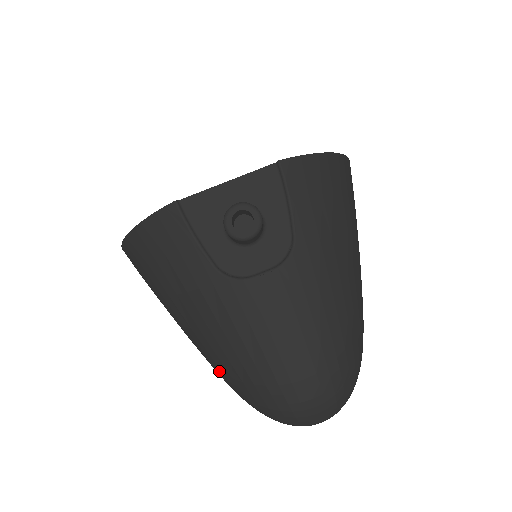
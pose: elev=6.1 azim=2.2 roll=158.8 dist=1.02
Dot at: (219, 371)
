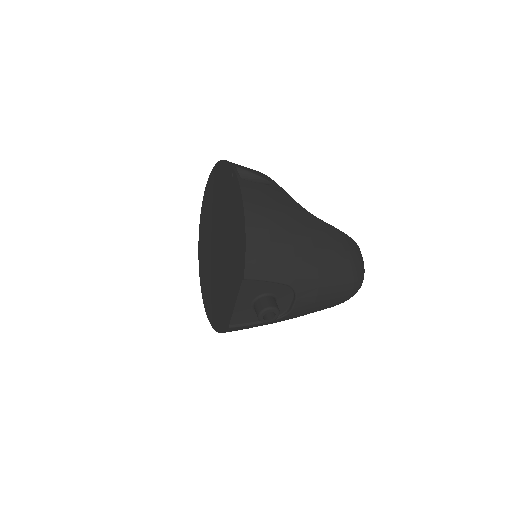
Dot at: occluded
